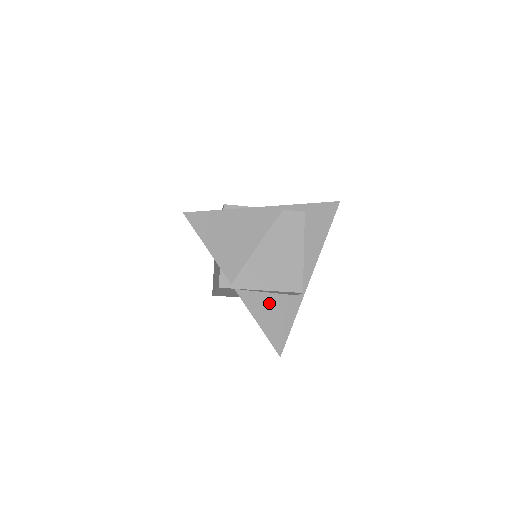
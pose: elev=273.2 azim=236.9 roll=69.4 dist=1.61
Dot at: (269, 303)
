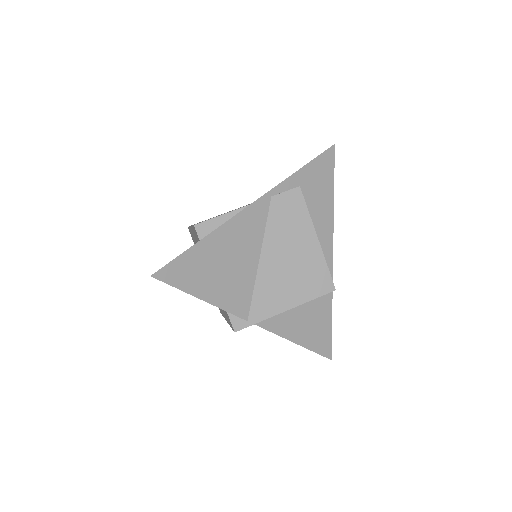
Dot at: (298, 314)
